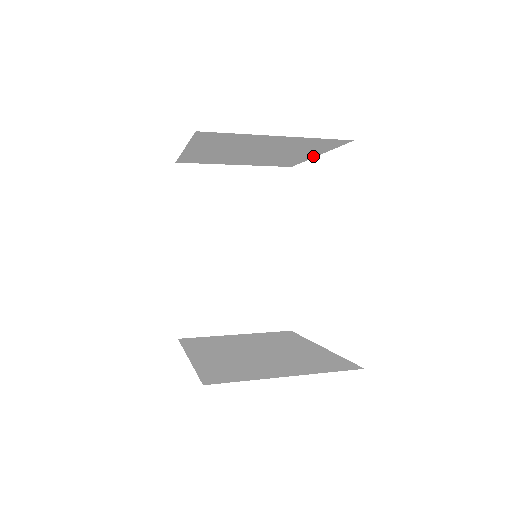
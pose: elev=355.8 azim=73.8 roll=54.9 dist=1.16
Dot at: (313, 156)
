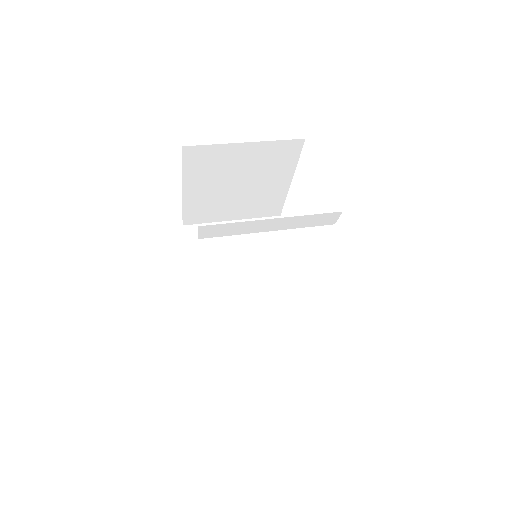
Dot at: (288, 184)
